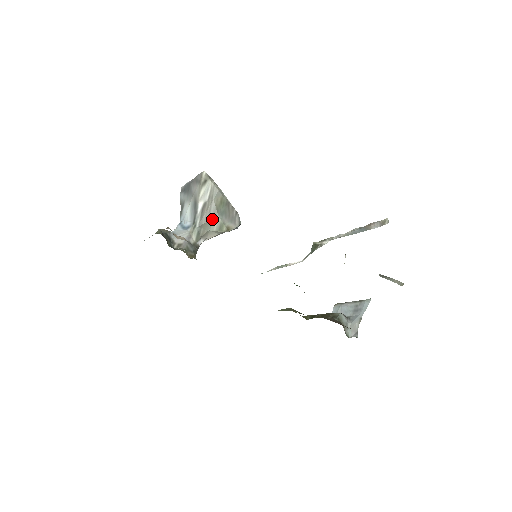
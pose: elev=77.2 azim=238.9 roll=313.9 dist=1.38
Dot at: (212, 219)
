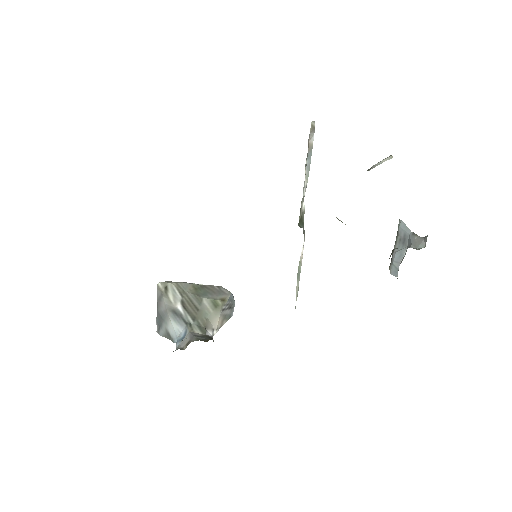
Dot at: (200, 305)
